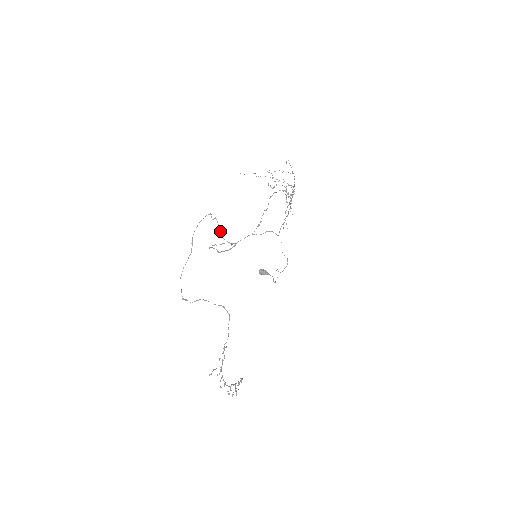
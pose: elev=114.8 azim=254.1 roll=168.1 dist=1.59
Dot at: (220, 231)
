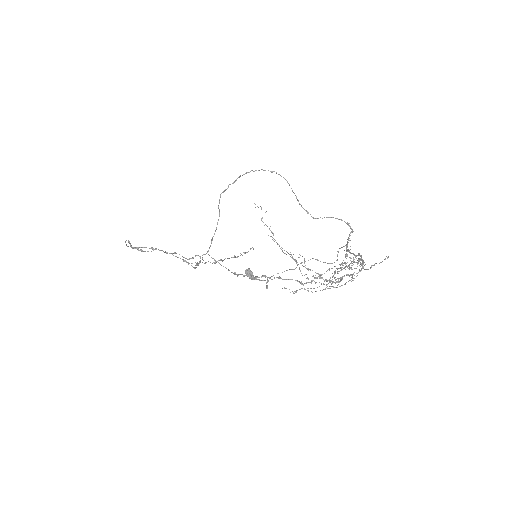
Dot at: occluded
